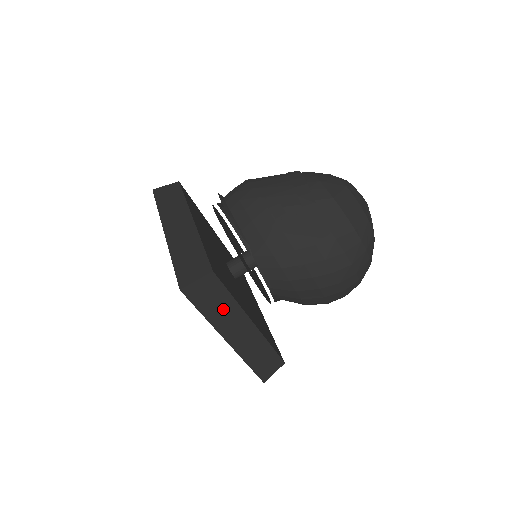
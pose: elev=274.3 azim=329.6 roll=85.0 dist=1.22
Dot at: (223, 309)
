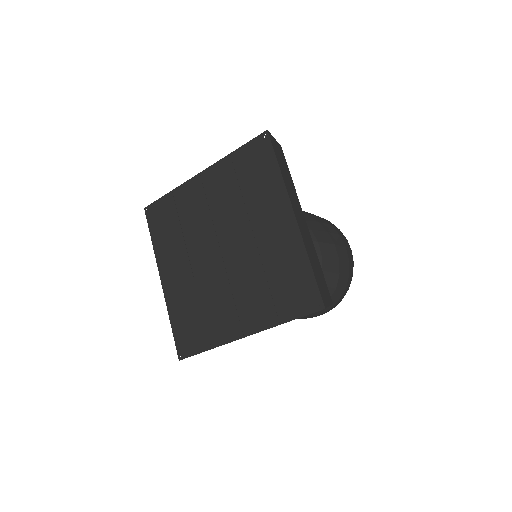
Dot at: (288, 180)
